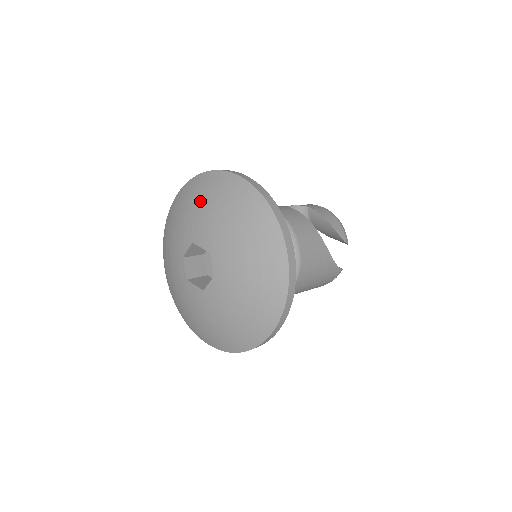
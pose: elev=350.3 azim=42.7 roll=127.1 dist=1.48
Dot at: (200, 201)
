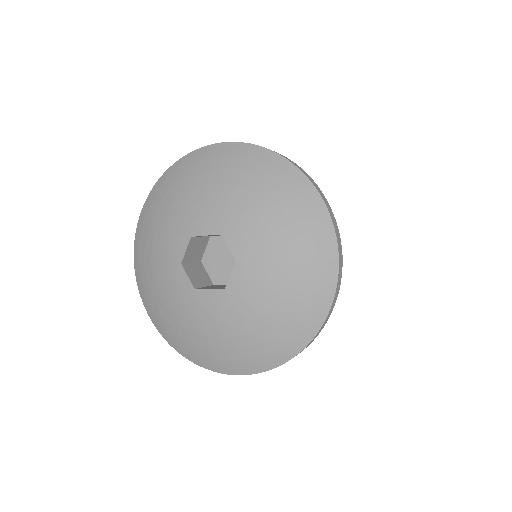
Dot at: (184, 188)
